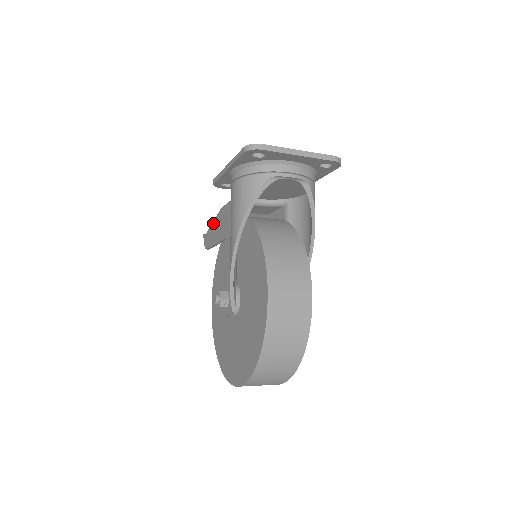
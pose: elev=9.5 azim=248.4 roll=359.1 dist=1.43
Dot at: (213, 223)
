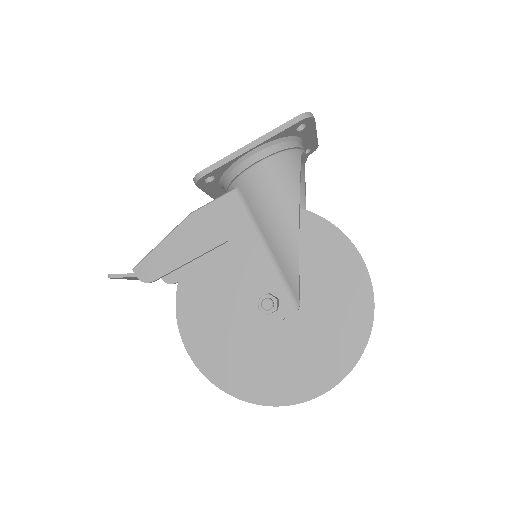
Dot at: (167, 240)
